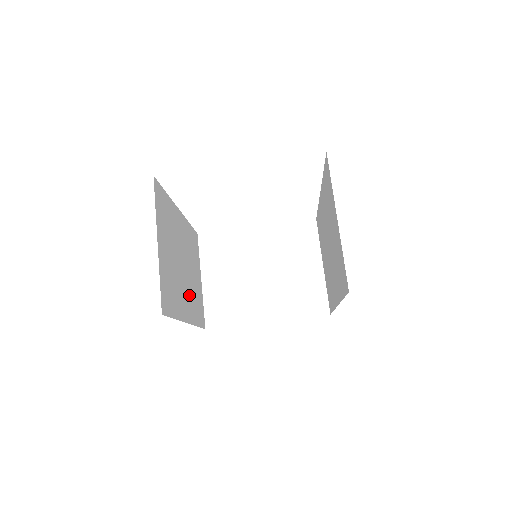
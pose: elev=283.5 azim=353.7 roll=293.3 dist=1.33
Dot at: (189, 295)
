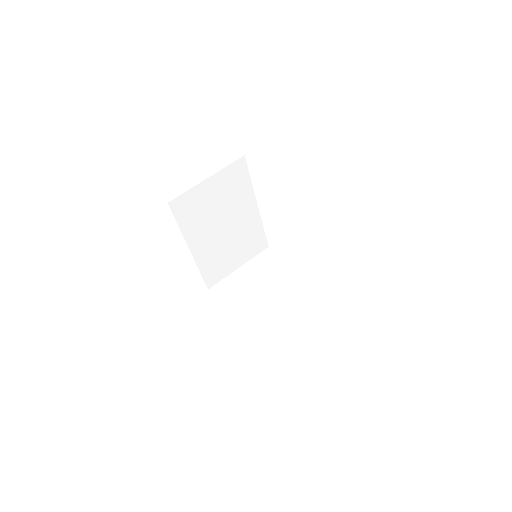
Dot at: (211, 246)
